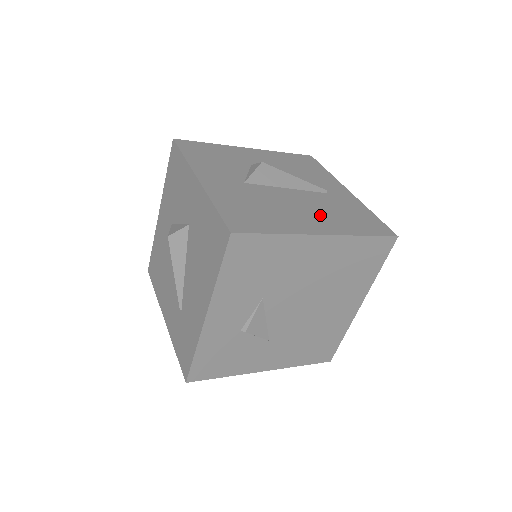
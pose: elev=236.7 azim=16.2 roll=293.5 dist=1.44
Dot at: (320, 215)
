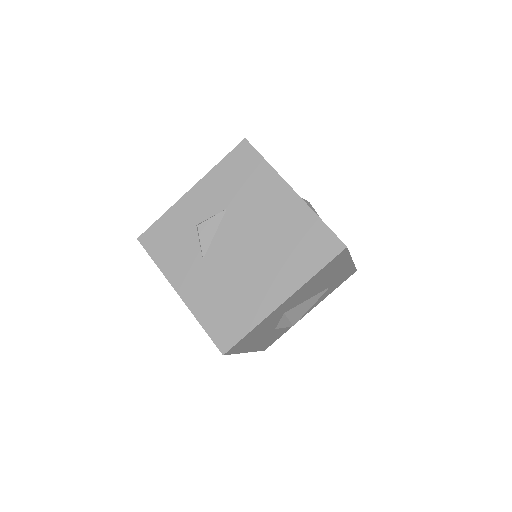
Dot at: occluded
